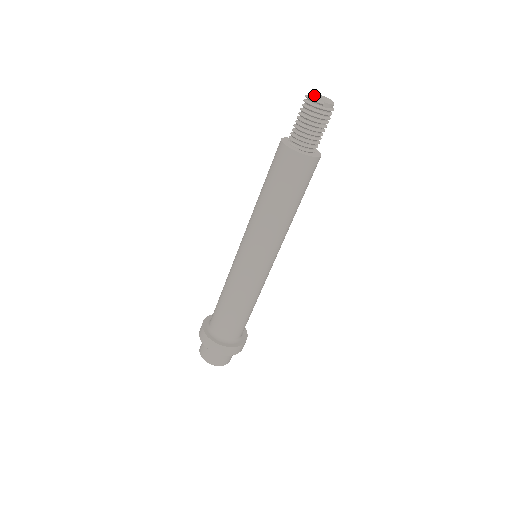
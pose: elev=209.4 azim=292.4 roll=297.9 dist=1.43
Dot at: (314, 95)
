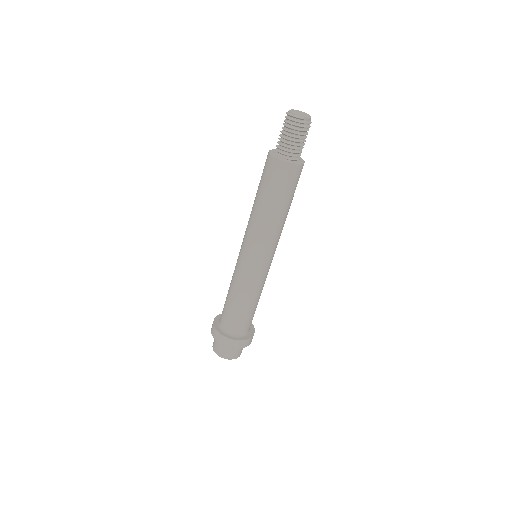
Dot at: (294, 112)
